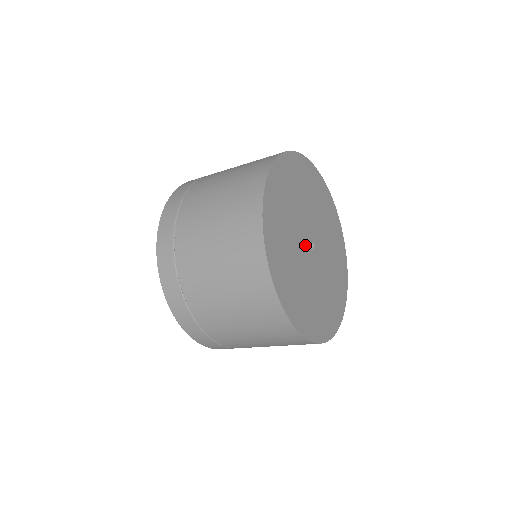
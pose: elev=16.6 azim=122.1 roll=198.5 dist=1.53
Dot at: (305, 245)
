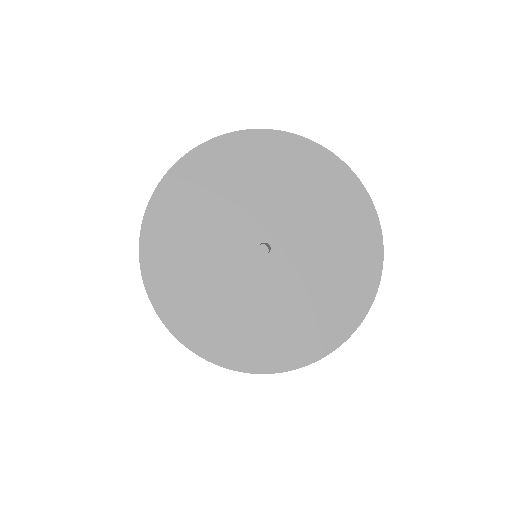
Dot at: (253, 266)
